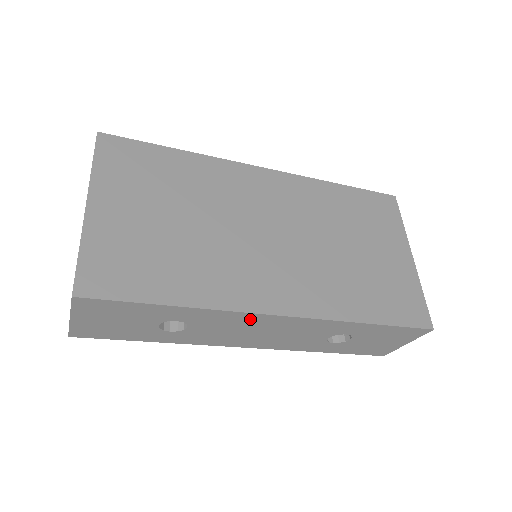
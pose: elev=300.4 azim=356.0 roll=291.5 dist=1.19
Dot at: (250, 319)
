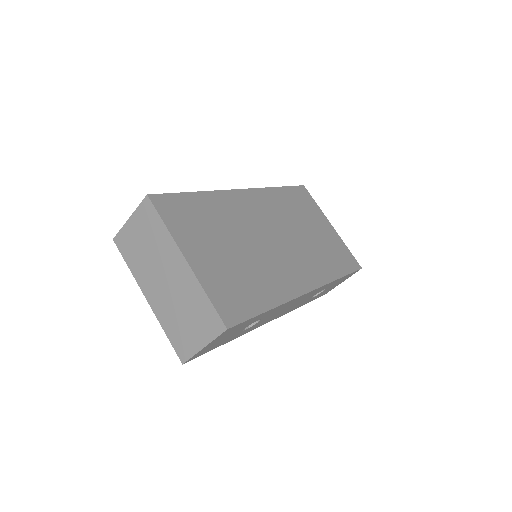
Dot at: (294, 301)
